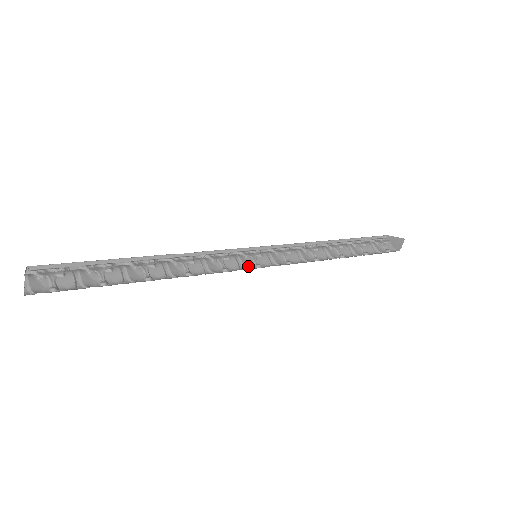
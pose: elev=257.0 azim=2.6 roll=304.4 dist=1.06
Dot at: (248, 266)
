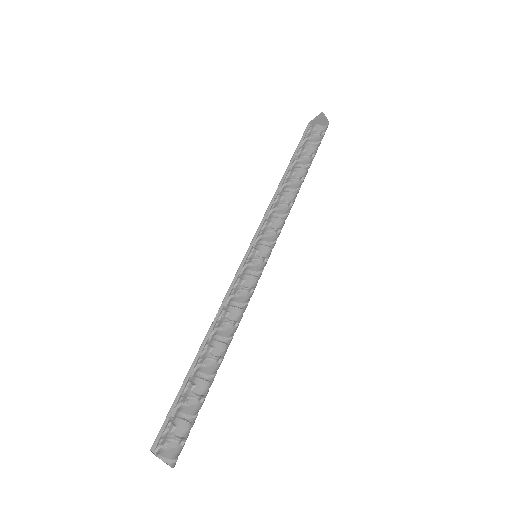
Dot at: (260, 268)
